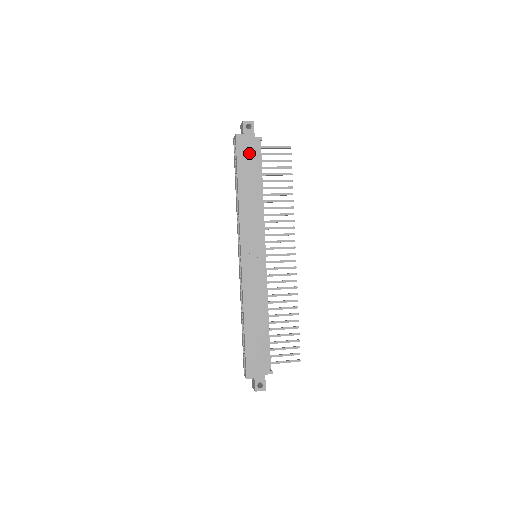
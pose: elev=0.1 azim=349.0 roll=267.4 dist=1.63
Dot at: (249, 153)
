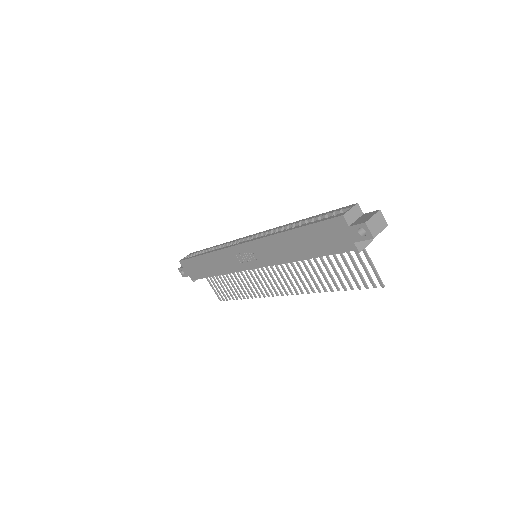
Dot at: (331, 238)
